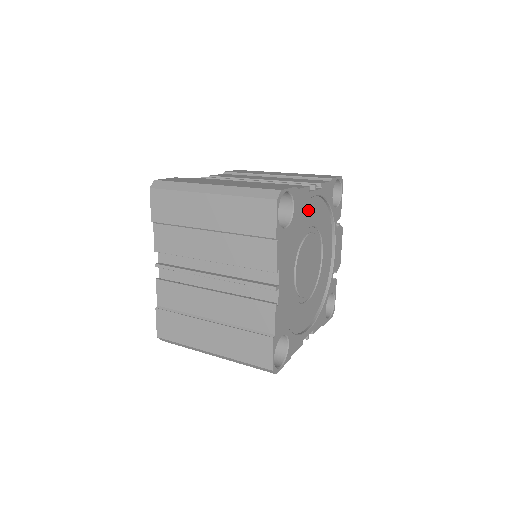
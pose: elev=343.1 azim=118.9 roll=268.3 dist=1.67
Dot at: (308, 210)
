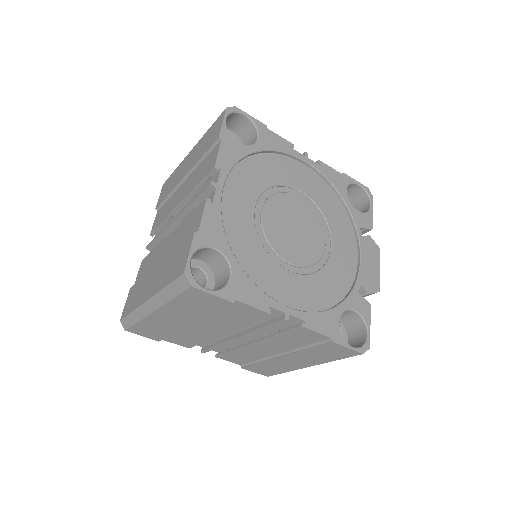
Dot at: (295, 171)
